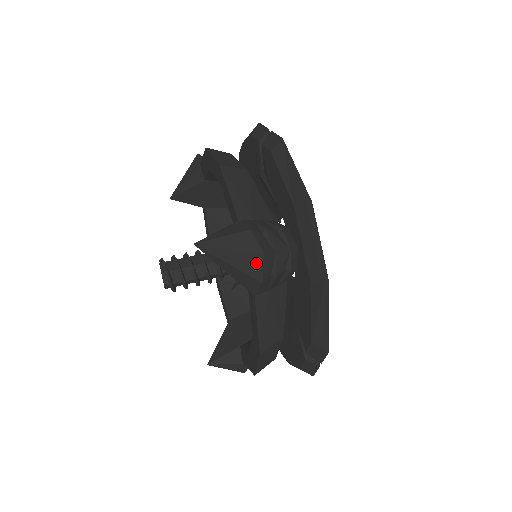
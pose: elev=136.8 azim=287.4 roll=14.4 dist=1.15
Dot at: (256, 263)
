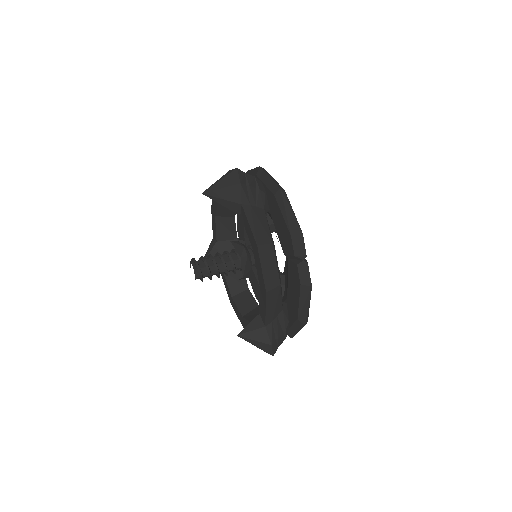
Dot at: (234, 176)
